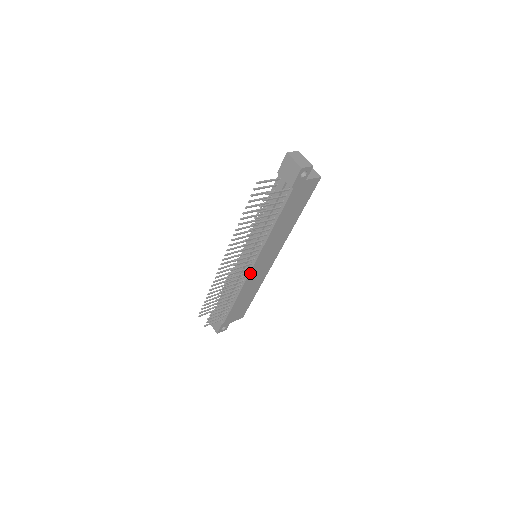
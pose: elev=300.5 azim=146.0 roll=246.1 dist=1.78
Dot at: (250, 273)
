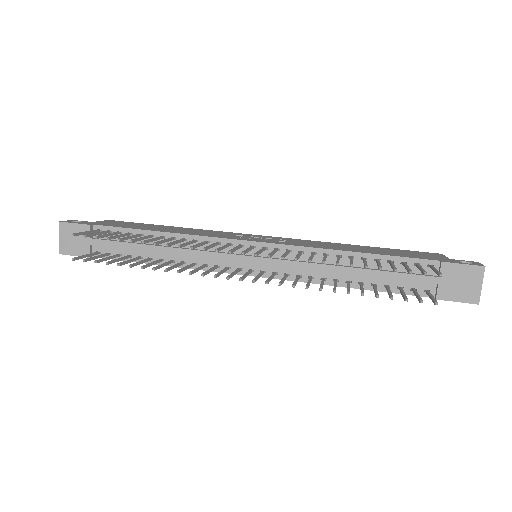
Dot at: (231, 272)
